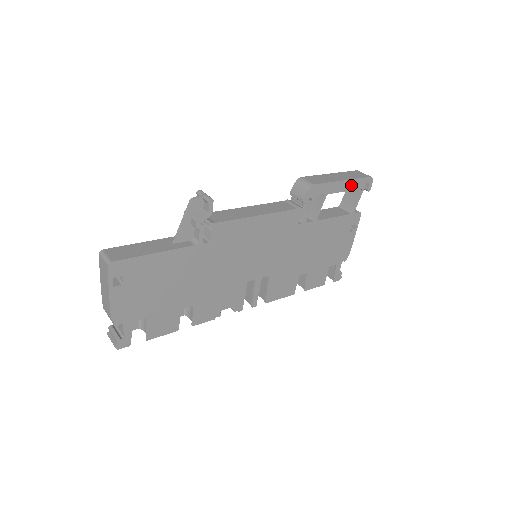
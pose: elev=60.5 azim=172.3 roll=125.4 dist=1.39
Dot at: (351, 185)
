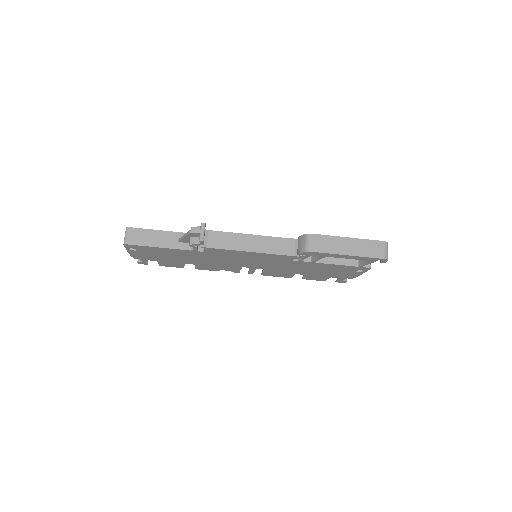
Dot at: (358, 258)
